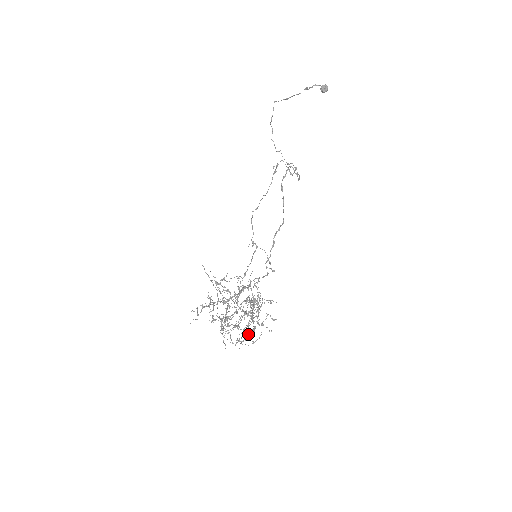
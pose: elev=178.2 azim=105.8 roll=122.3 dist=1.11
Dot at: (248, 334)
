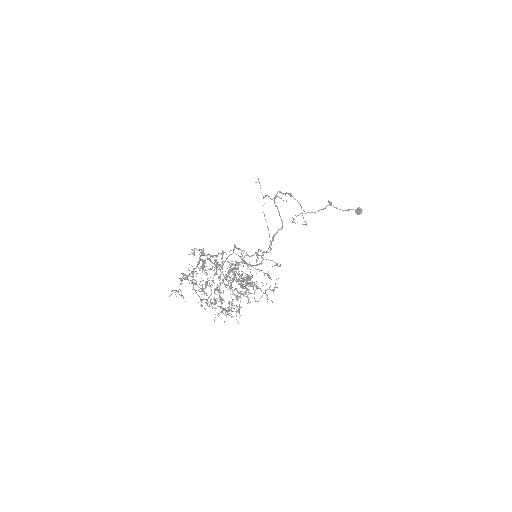
Dot at: occluded
